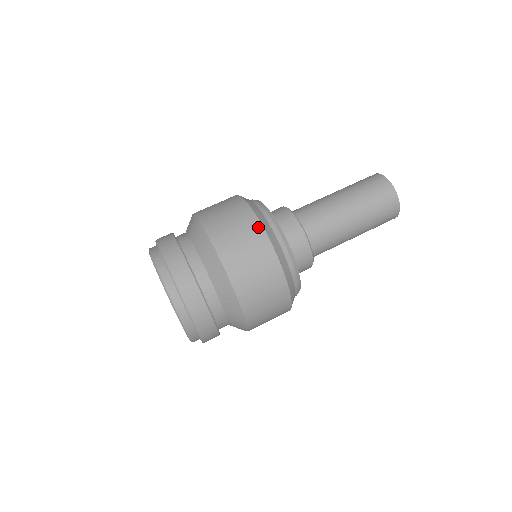
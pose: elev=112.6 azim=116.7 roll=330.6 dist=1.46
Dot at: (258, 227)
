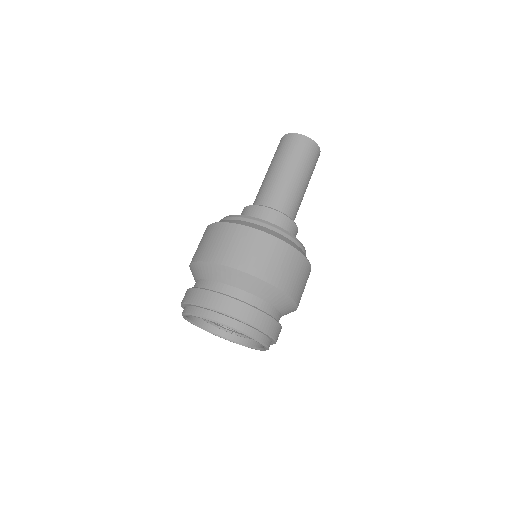
Dot at: (244, 229)
